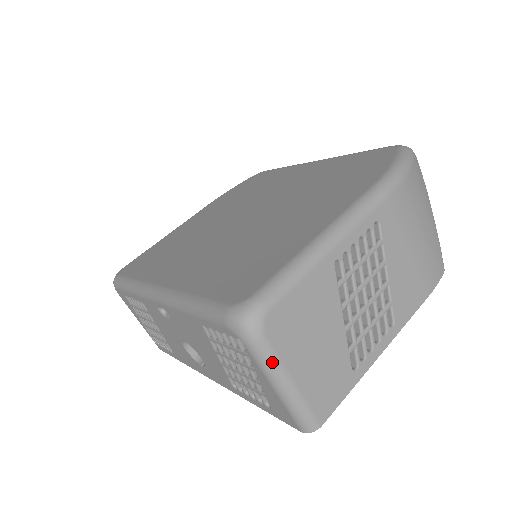
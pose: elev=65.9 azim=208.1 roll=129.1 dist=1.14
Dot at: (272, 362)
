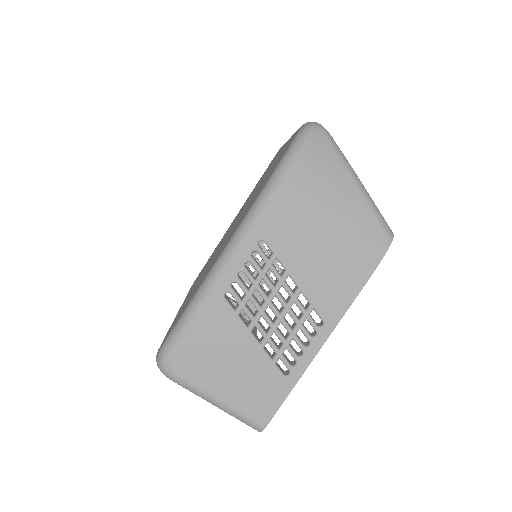
Dot at: (194, 390)
